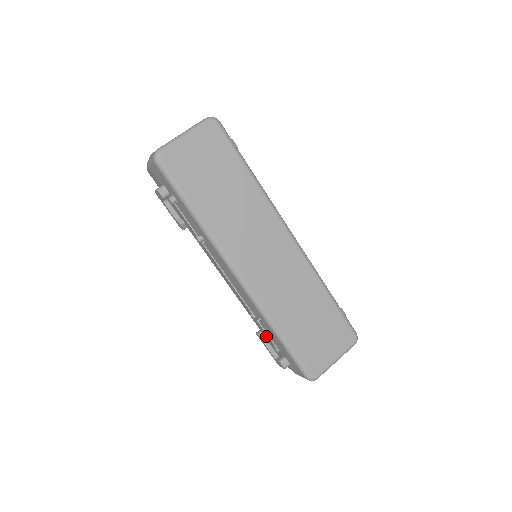
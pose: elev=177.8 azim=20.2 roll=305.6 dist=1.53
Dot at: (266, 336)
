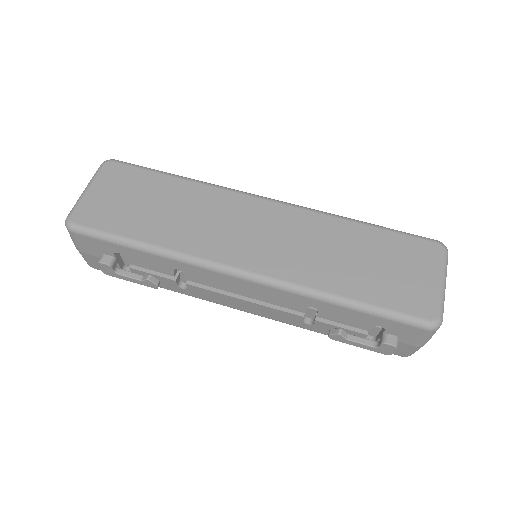
Dot at: occluded
